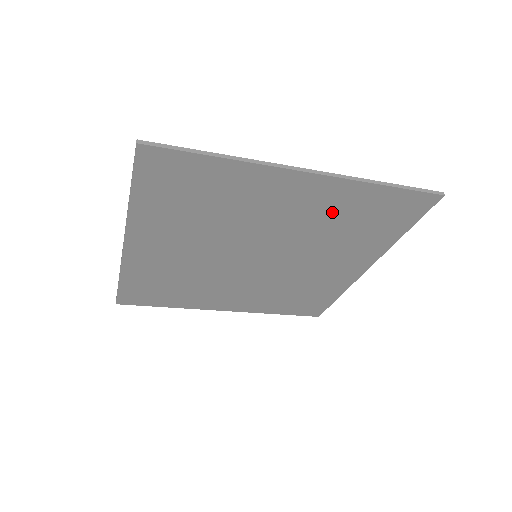
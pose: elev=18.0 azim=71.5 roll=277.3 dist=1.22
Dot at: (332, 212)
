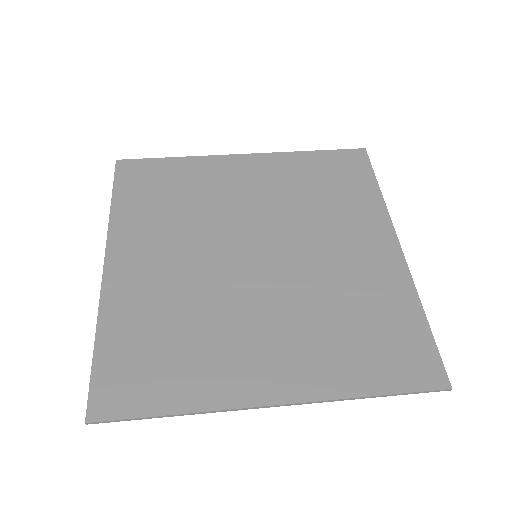
Dot at: (322, 345)
